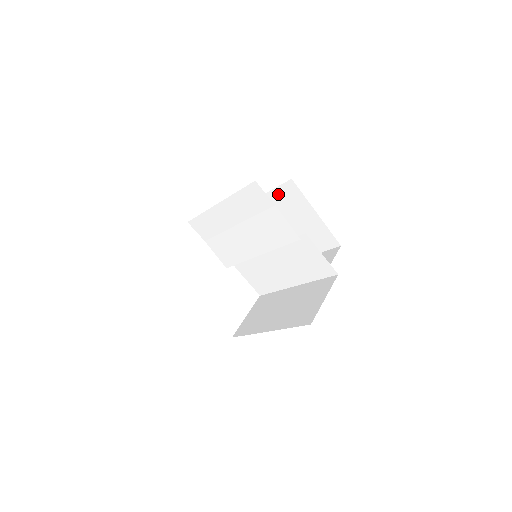
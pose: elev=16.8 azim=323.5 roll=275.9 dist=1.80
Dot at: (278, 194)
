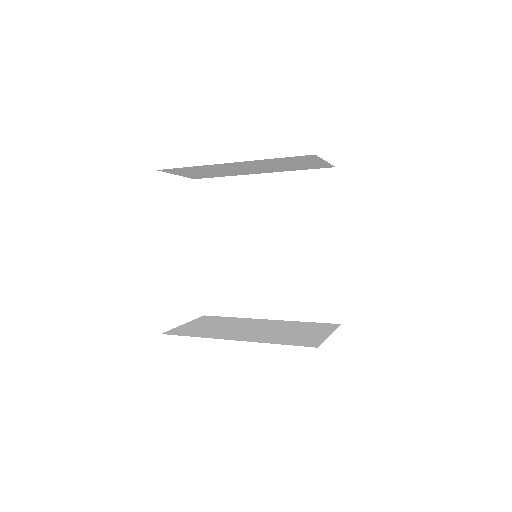
Dot at: occluded
